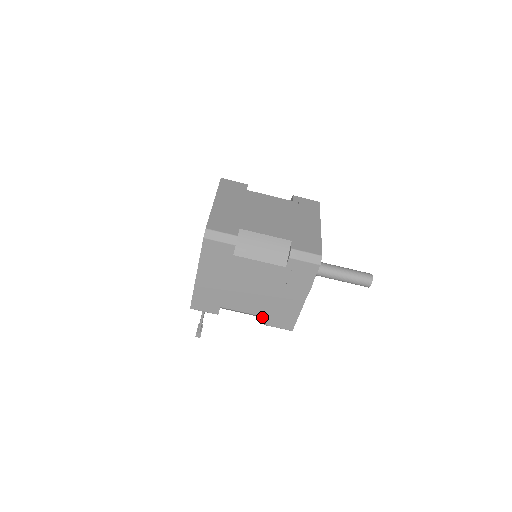
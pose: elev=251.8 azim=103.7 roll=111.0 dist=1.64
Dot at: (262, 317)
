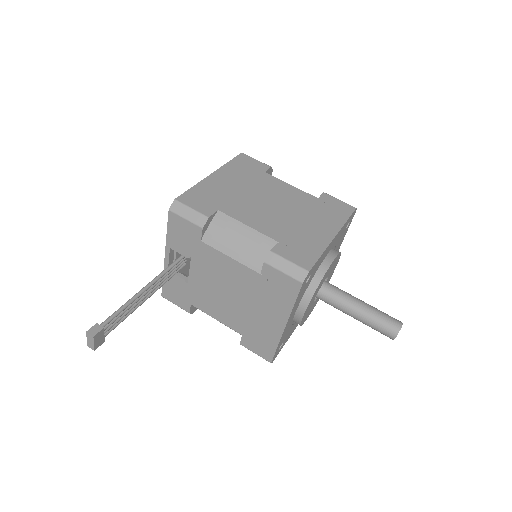
Dot at: (265, 251)
